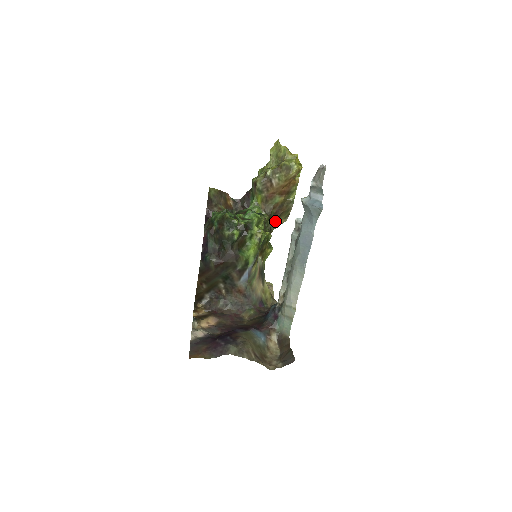
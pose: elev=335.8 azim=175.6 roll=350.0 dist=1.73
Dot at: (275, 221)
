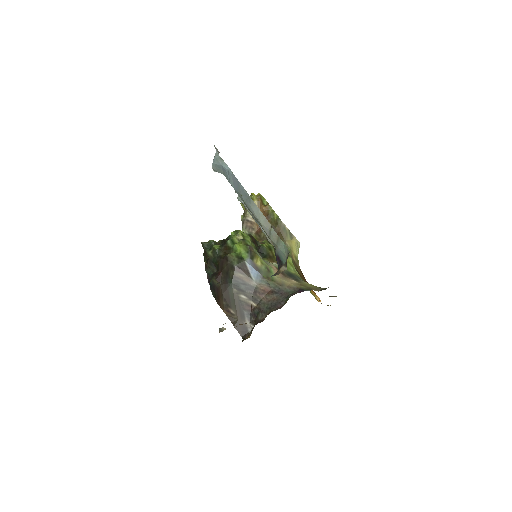
Dot at: occluded
